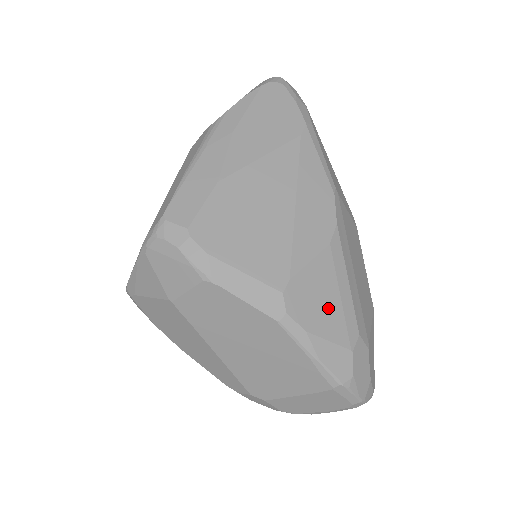
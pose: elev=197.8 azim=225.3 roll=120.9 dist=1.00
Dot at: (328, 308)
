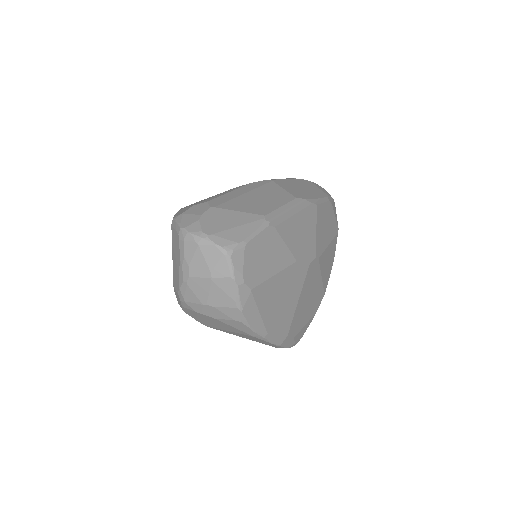
Dot at: occluded
